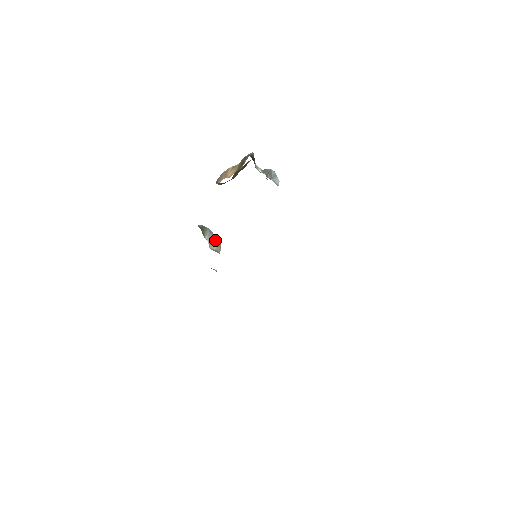
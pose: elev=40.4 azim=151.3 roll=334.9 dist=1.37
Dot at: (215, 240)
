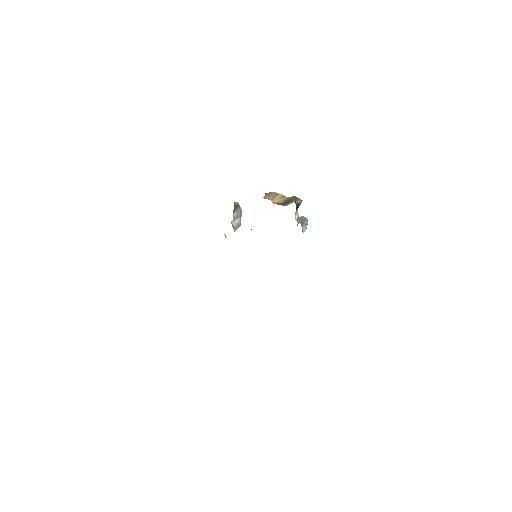
Dot at: (239, 219)
